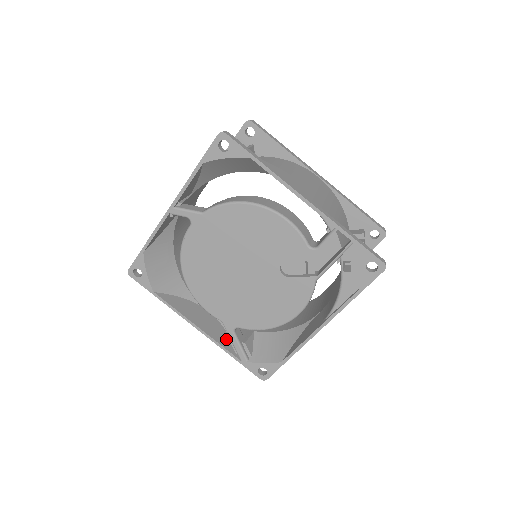
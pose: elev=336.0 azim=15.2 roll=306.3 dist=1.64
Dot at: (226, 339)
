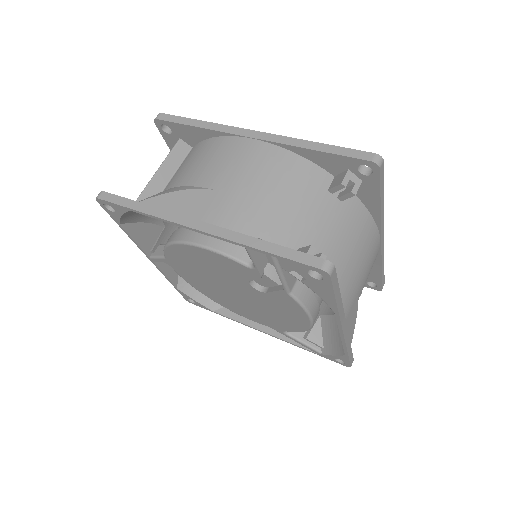
Dot at: occluded
